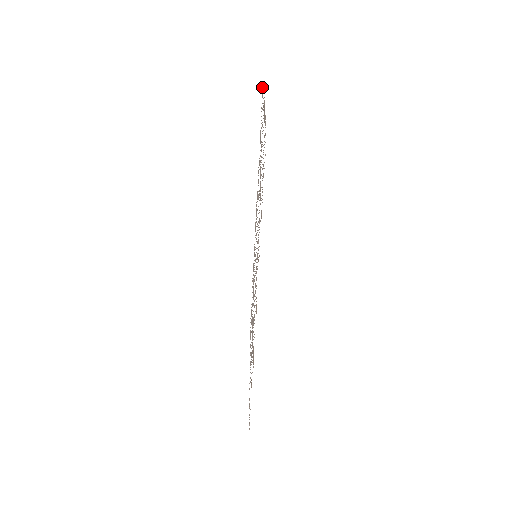
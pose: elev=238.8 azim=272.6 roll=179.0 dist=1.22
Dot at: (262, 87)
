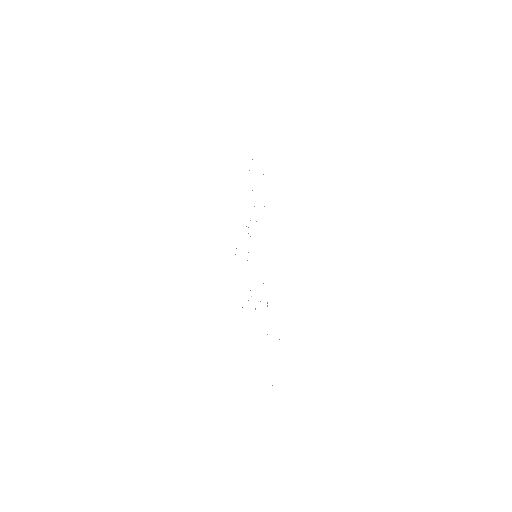
Dot at: occluded
